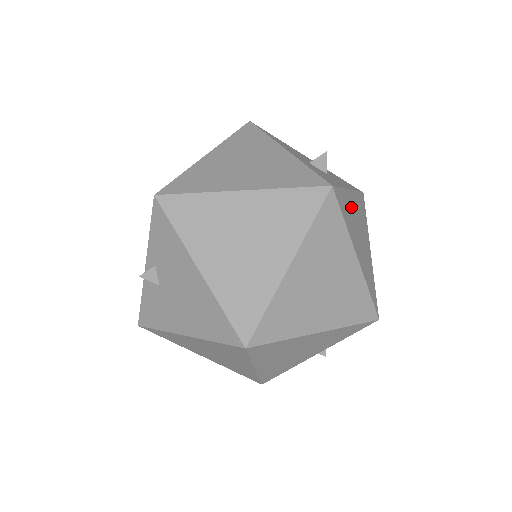
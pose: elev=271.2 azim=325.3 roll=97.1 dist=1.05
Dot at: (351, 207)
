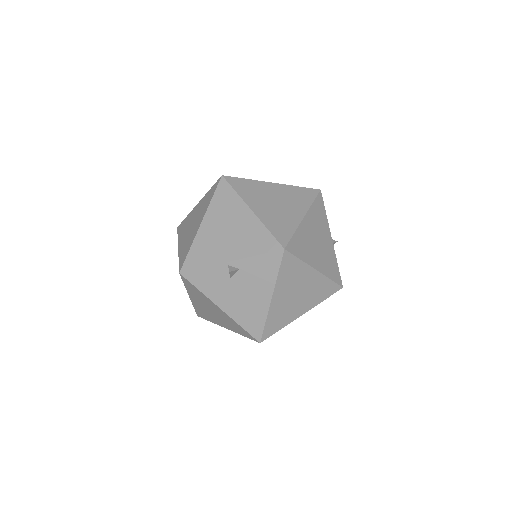
Dot at: occluded
